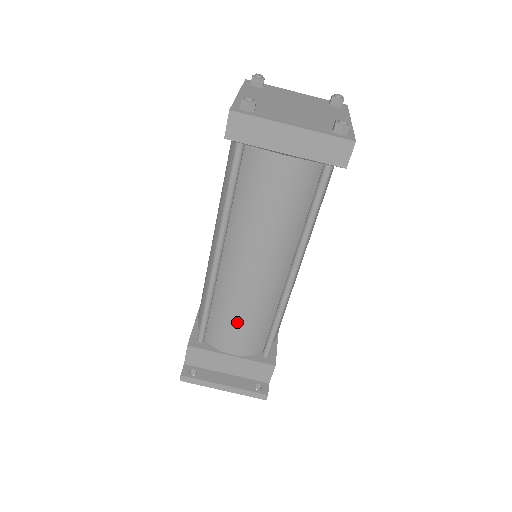
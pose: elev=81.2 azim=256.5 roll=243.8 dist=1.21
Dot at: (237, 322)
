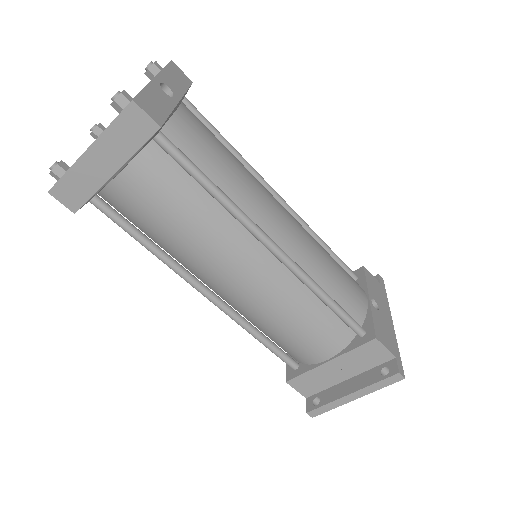
Dot at: (290, 330)
